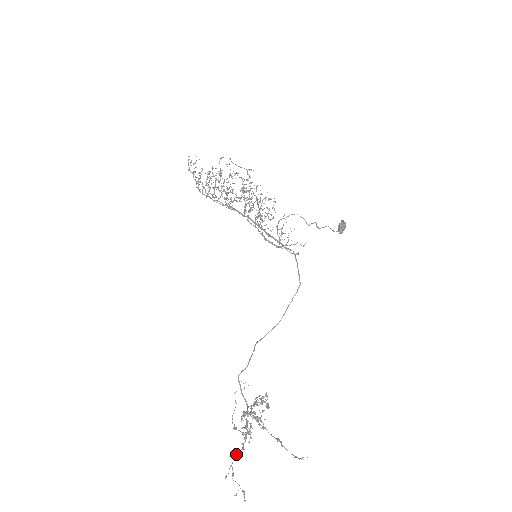
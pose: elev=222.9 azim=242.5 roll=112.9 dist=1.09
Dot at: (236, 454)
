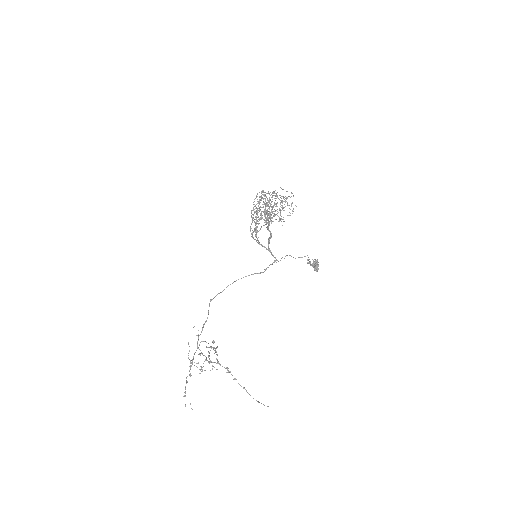
Dot at: occluded
